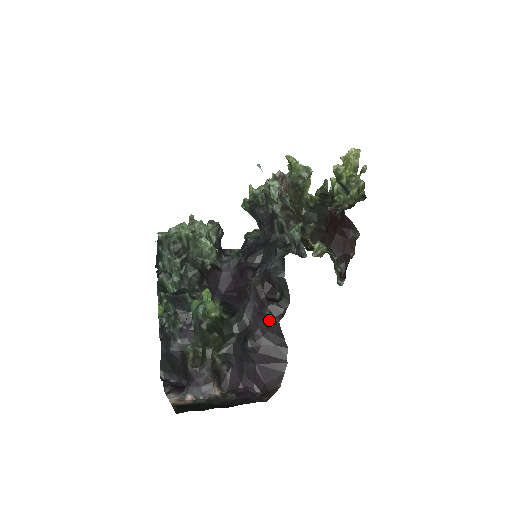
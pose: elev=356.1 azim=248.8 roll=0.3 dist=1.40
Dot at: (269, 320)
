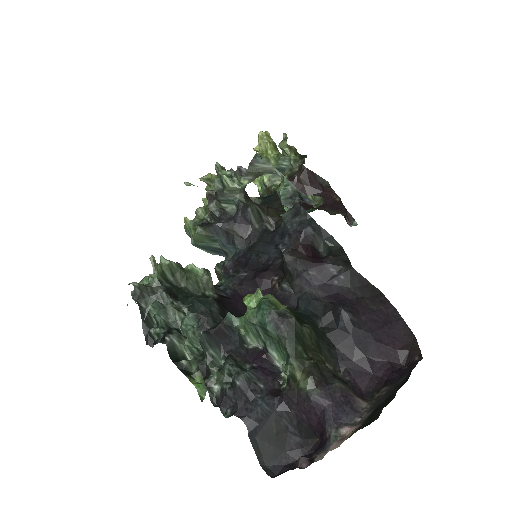
Dot at: (340, 275)
